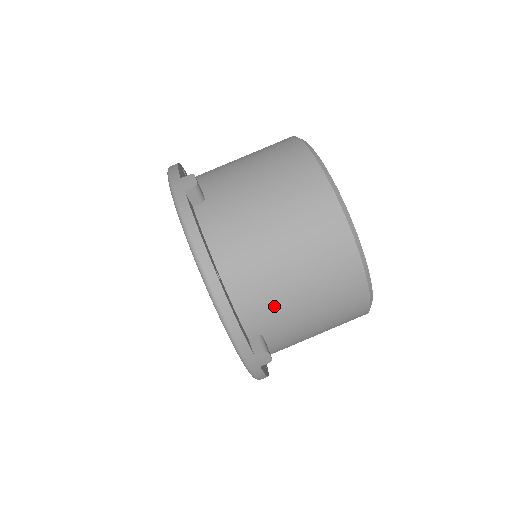
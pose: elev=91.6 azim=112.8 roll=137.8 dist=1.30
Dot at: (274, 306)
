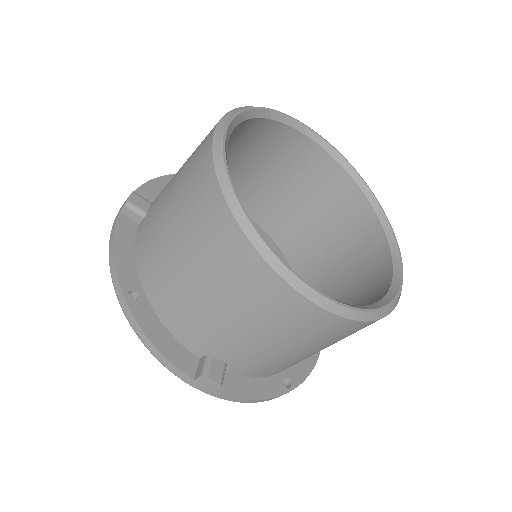
Dot at: occluded
